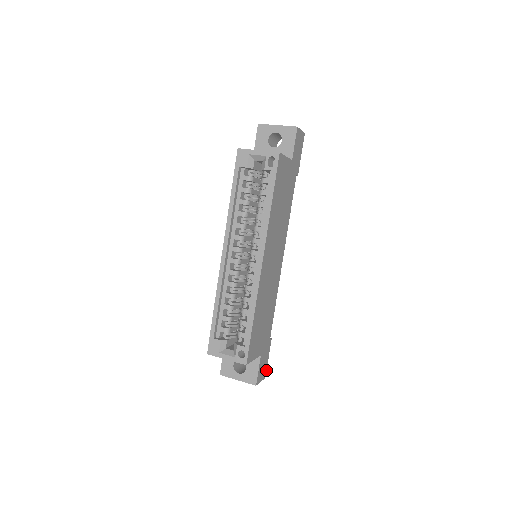
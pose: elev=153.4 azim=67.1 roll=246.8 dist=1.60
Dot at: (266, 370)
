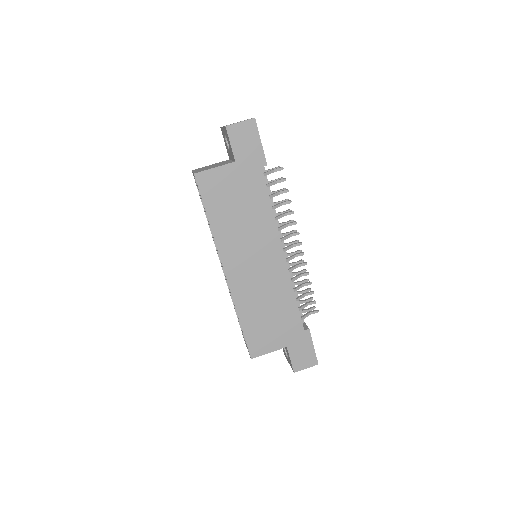
Dot at: (316, 357)
